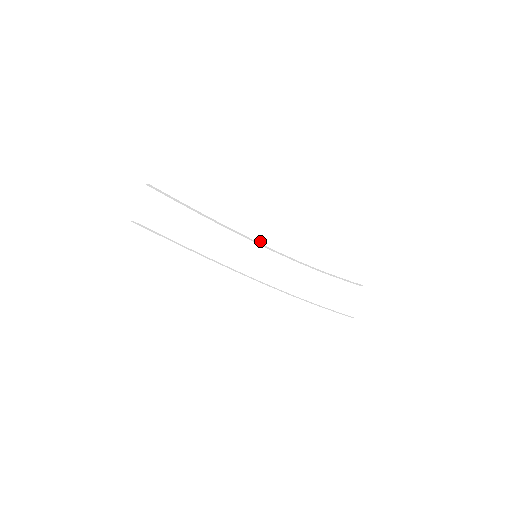
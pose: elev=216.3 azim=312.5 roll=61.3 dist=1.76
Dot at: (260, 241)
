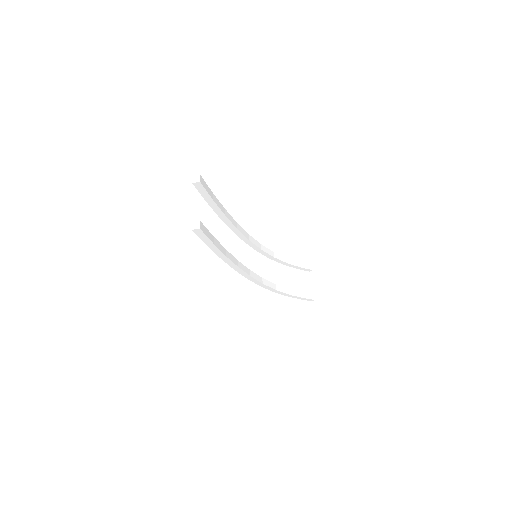
Dot at: (252, 240)
